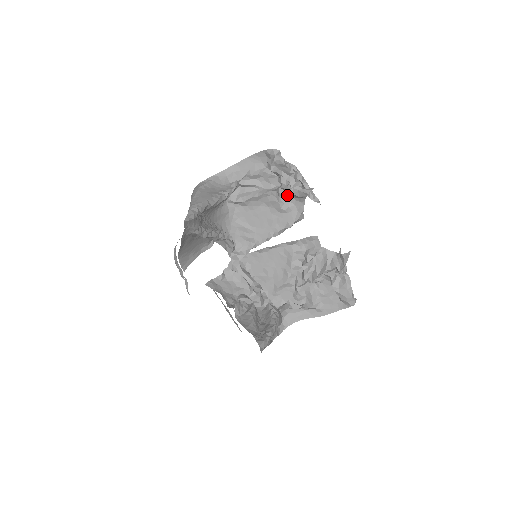
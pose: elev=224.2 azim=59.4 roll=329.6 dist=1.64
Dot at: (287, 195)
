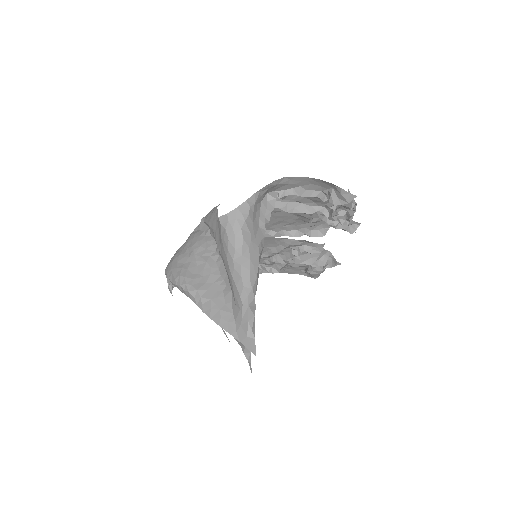
Dot at: occluded
